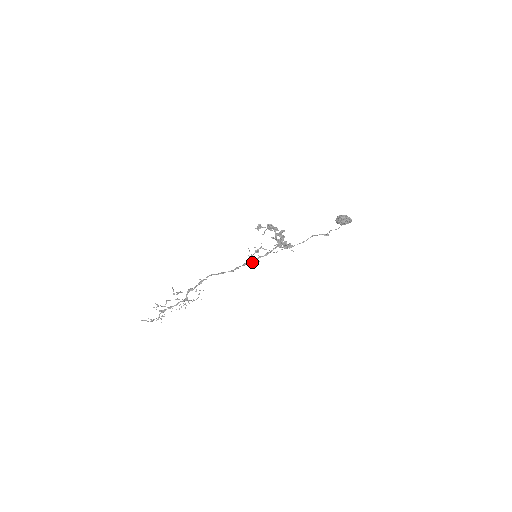
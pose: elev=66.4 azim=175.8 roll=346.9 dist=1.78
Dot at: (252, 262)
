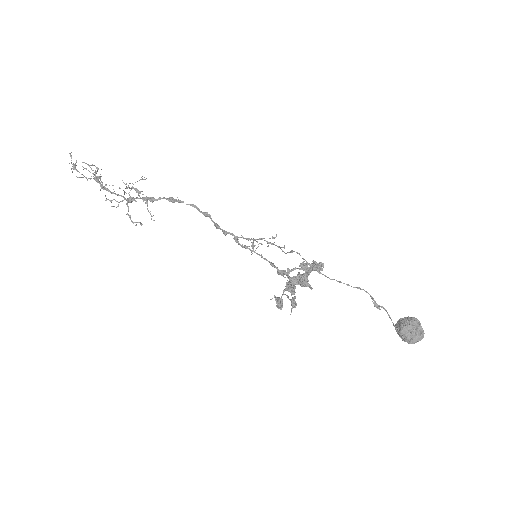
Dot at: (247, 248)
